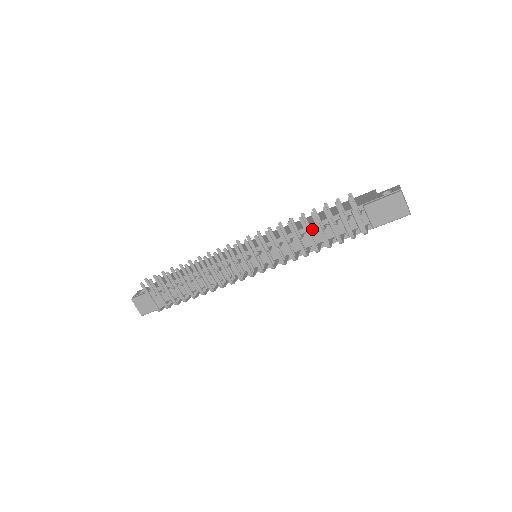
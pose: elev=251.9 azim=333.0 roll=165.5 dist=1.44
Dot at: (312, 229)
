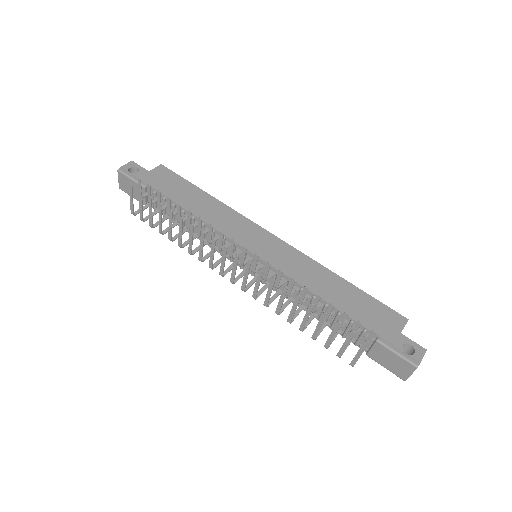
Dot at: (319, 301)
